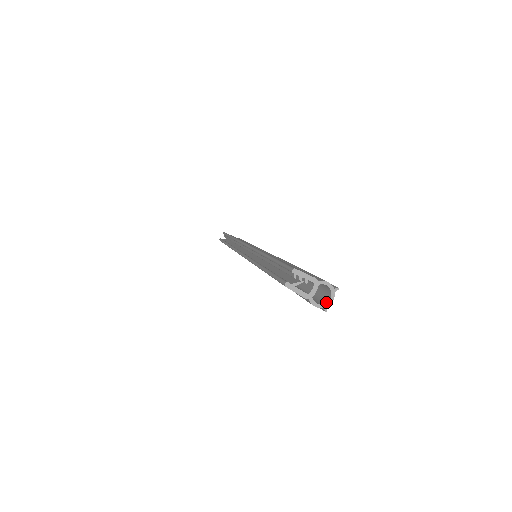
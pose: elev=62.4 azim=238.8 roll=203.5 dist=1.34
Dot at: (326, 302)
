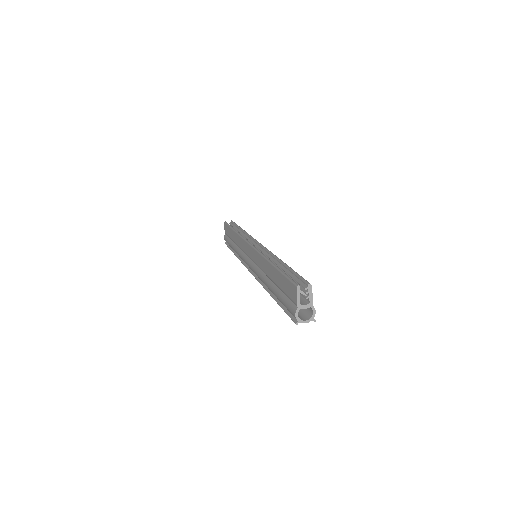
Dot at: (302, 320)
